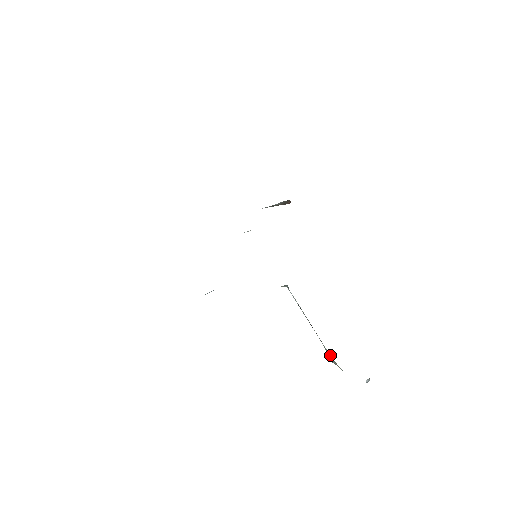
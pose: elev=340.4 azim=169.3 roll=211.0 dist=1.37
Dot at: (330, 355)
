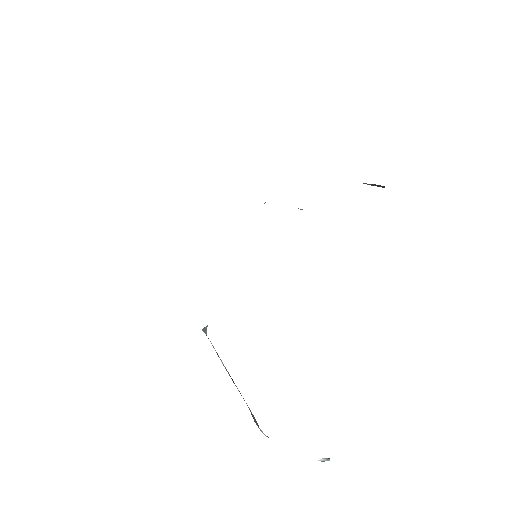
Dot at: (253, 418)
